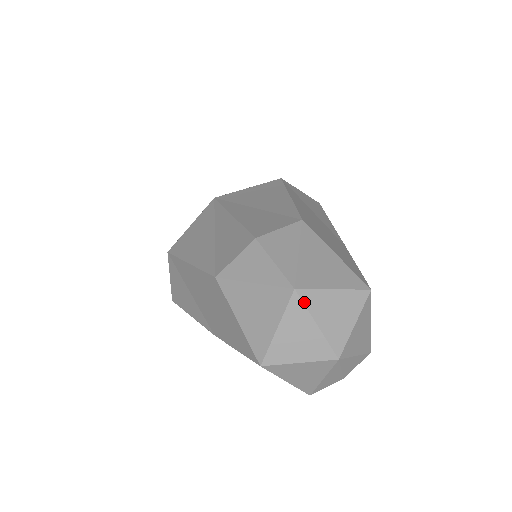
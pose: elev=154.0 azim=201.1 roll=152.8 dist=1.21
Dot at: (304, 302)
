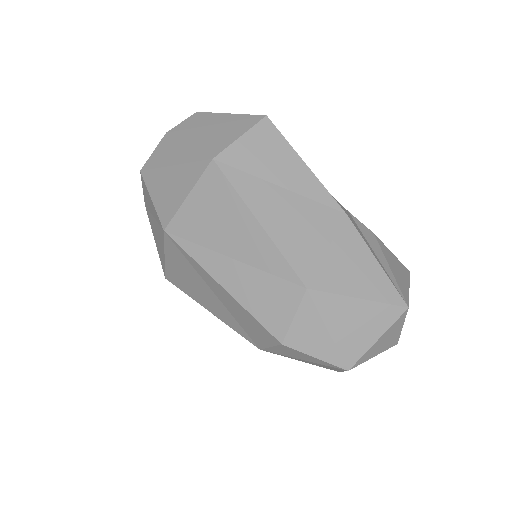
Dot at: occluded
